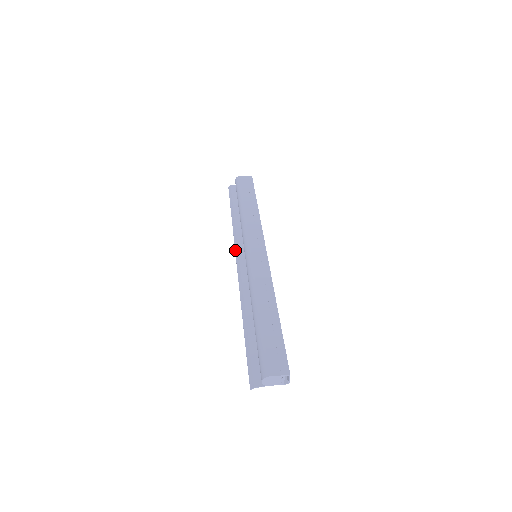
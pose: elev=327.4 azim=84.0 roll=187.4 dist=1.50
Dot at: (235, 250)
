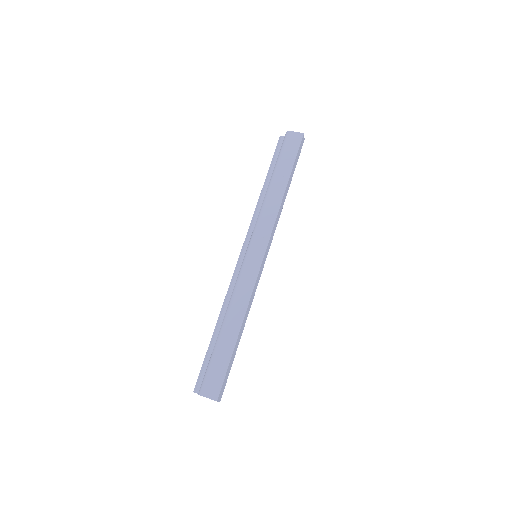
Dot at: (246, 237)
